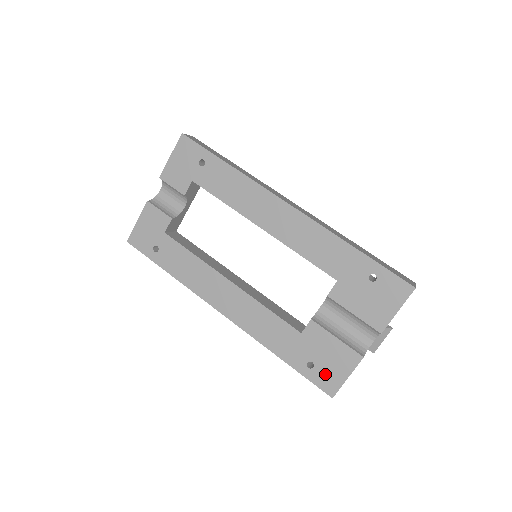
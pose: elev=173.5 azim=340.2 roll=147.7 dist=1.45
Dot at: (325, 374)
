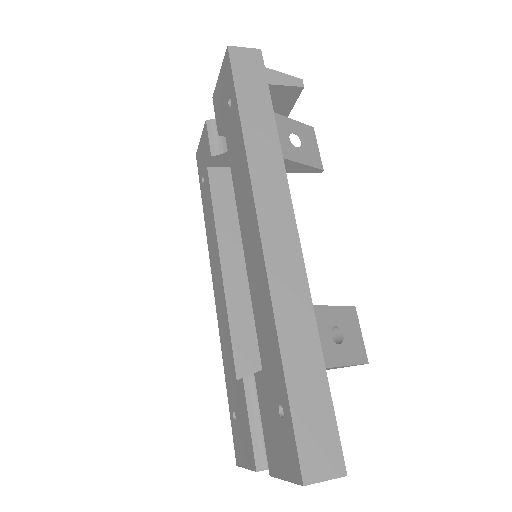
Dot at: (238, 439)
